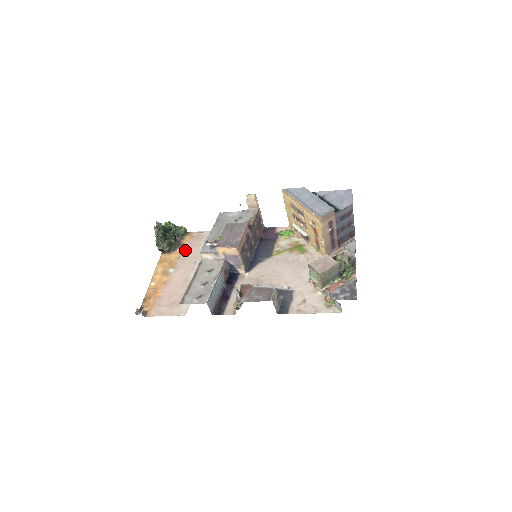
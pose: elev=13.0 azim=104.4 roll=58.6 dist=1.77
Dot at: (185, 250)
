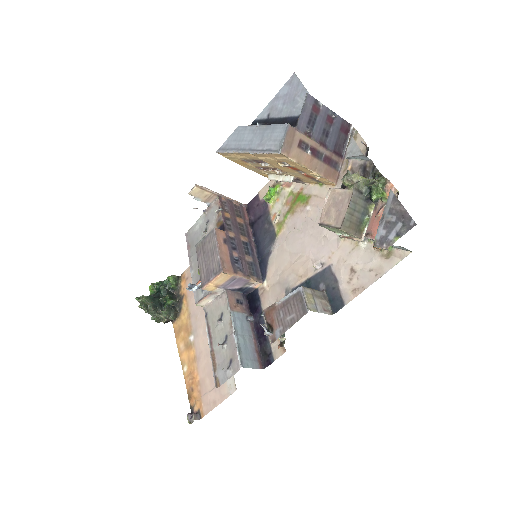
Dot at: (189, 301)
